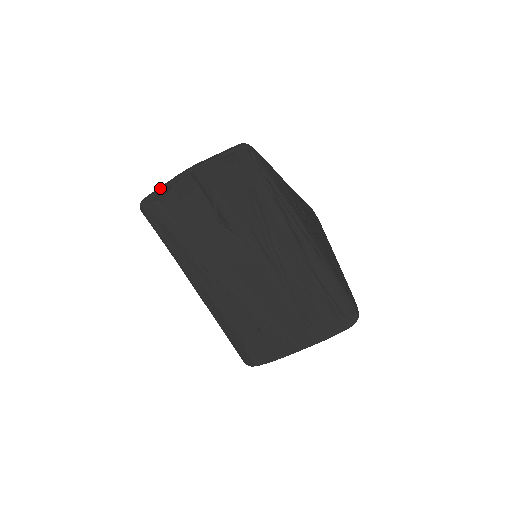
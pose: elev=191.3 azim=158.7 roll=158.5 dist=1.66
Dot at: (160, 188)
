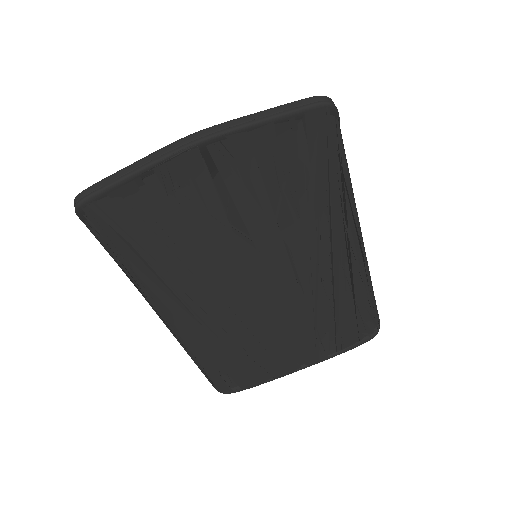
Dot at: (126, 172)
